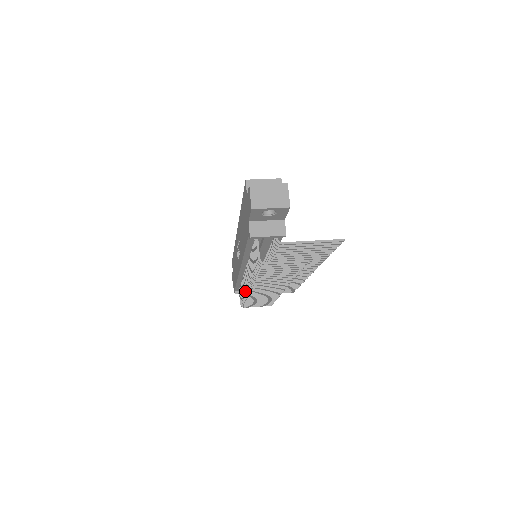
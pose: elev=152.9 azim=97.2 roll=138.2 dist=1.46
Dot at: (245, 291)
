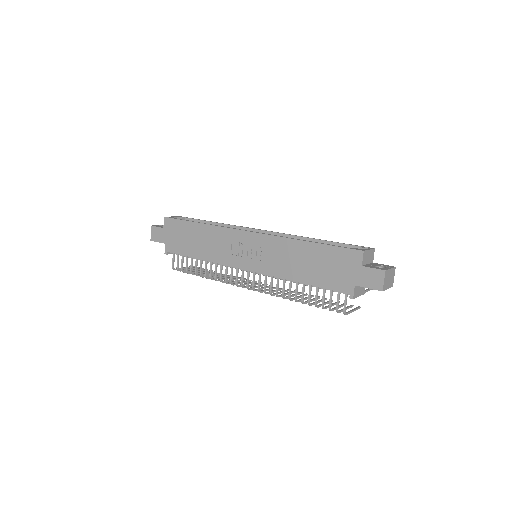
Dot at: (231, 282)
